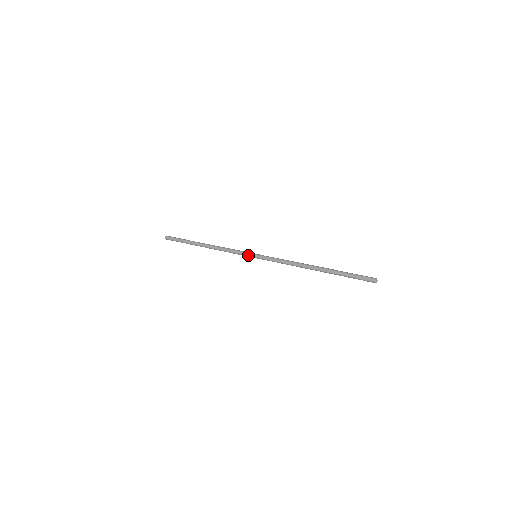
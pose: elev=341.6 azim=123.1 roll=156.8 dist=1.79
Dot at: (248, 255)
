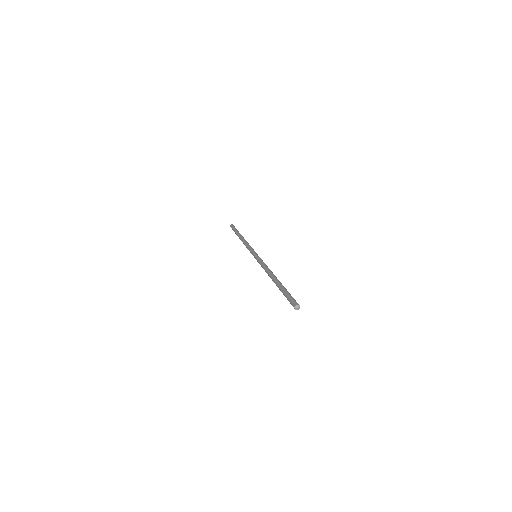
Dot at: (252, 253)
